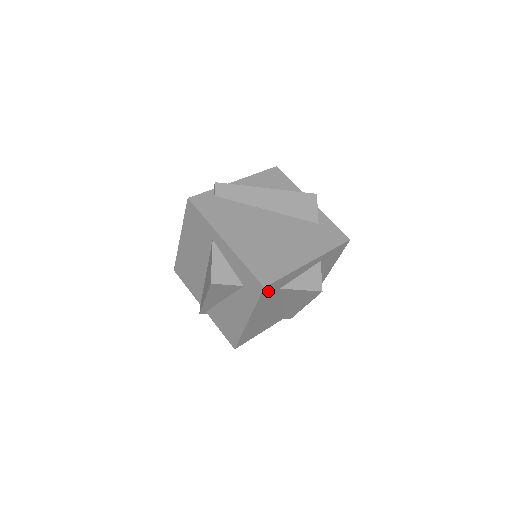
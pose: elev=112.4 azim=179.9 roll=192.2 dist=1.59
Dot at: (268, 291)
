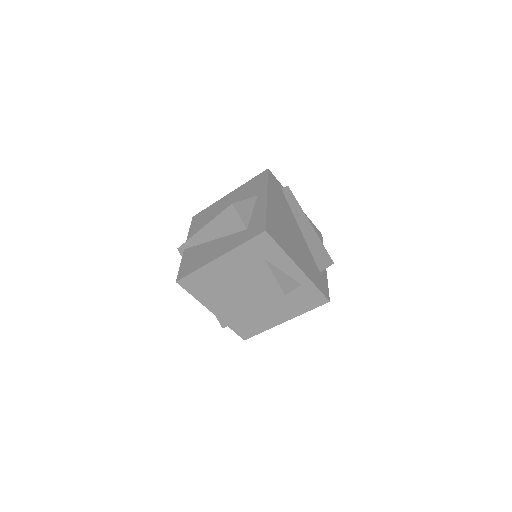
Dot at: (260, 243)
